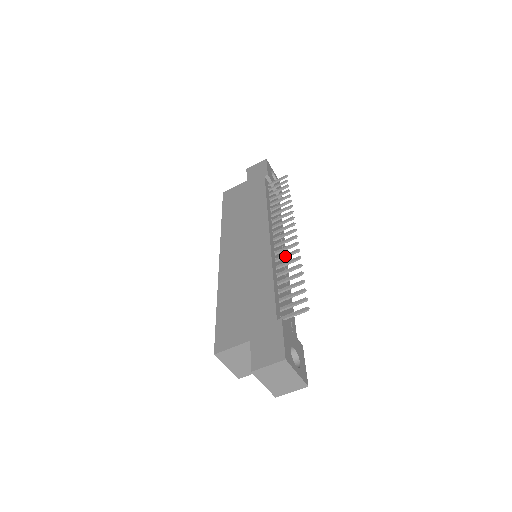
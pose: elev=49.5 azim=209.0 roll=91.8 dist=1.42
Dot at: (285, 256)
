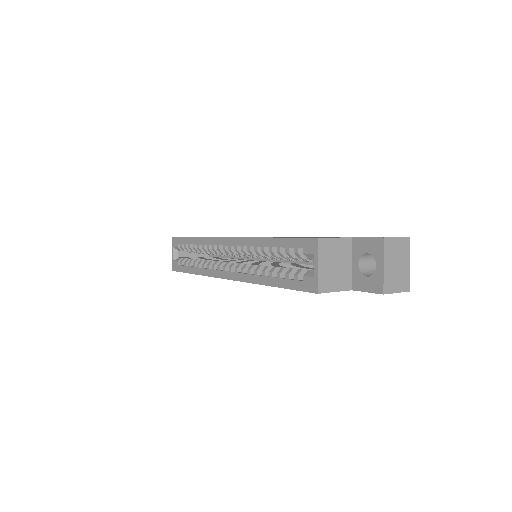
Dot at: occluded
